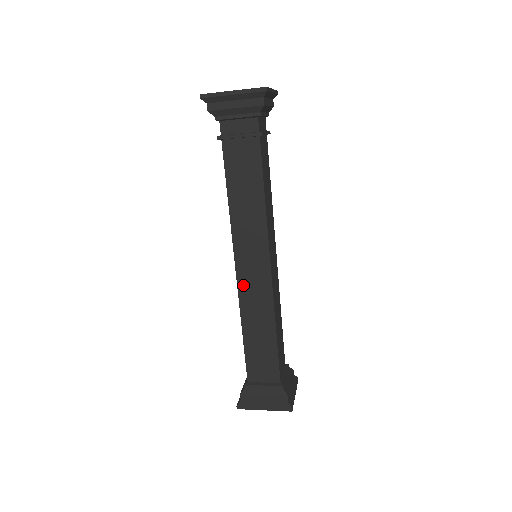
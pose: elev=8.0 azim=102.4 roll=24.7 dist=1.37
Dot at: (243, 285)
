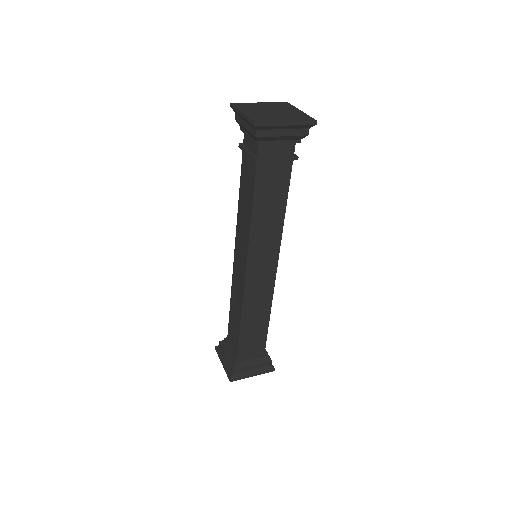
Dot at: (235, 270)
